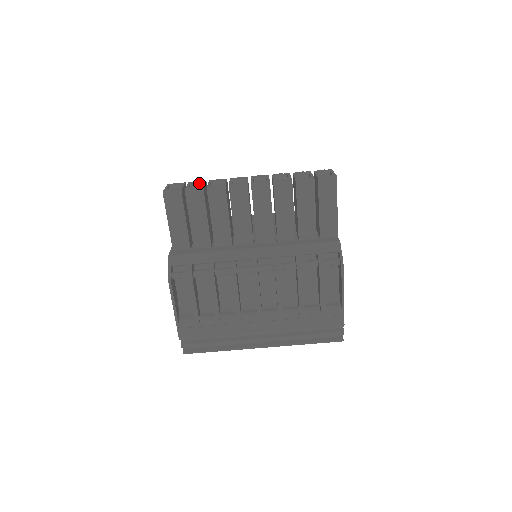
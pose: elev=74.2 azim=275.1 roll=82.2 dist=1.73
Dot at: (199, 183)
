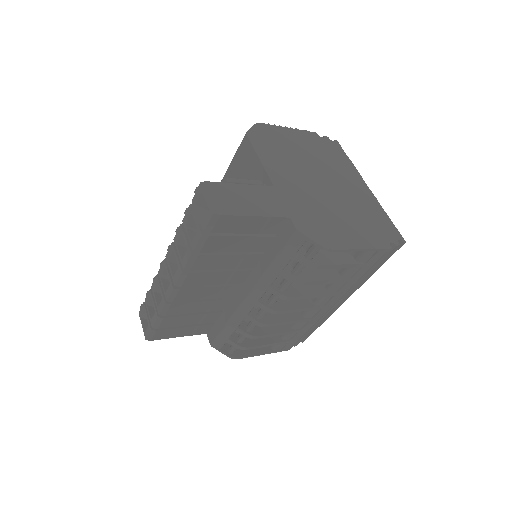
Dot at: (150, 300)
